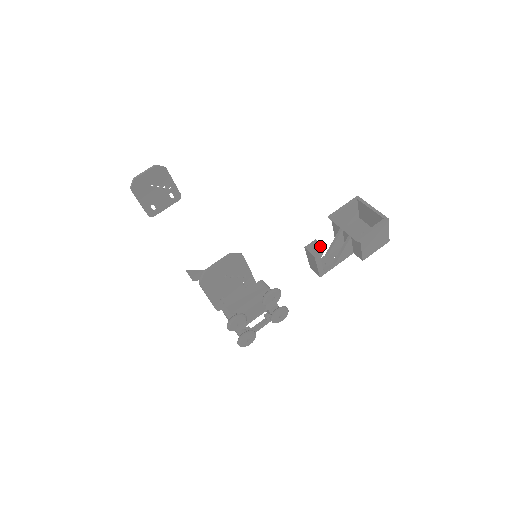
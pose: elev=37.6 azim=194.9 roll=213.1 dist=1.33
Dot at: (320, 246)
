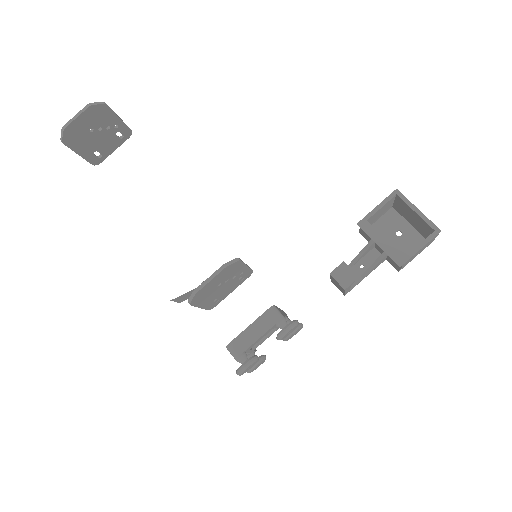
Dot at: (351, 273)
